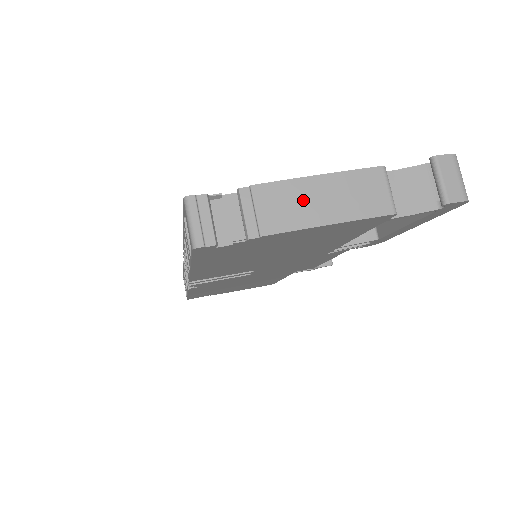
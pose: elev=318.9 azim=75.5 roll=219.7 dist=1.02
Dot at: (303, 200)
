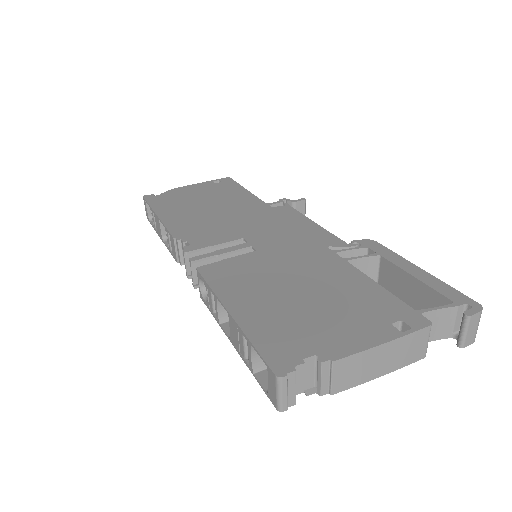
Dot at: (368, 364)
